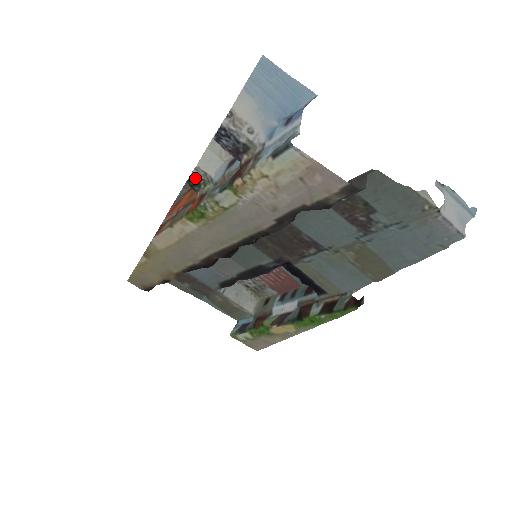
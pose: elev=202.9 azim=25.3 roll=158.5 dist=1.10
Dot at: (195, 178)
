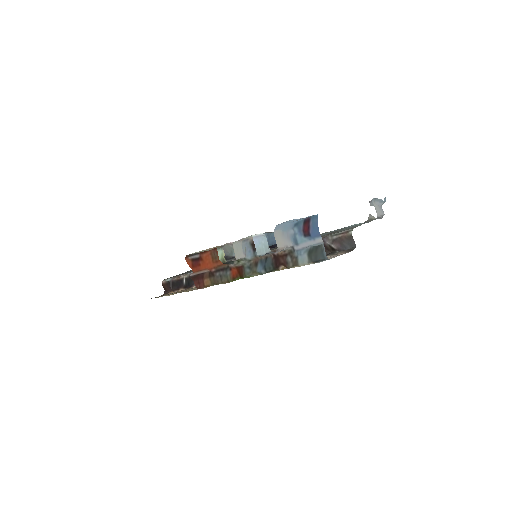
Dot at: (230, 261)
